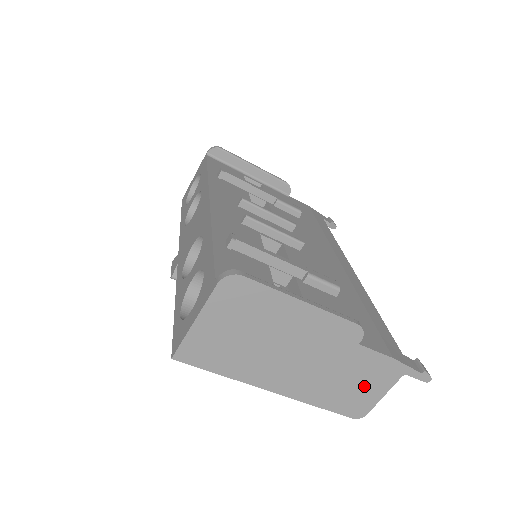
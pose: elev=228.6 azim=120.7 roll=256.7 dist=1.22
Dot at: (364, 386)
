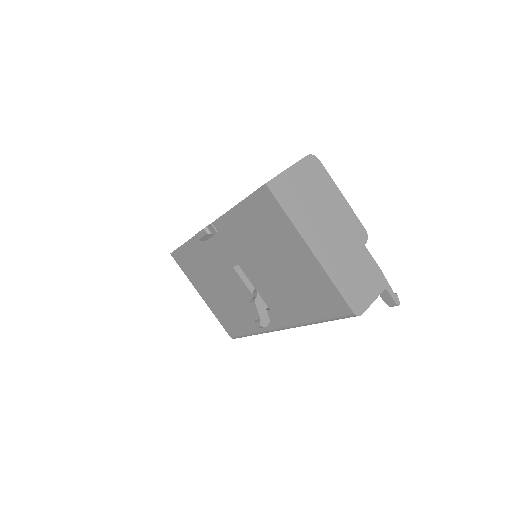
Dot at: (363, 284)
